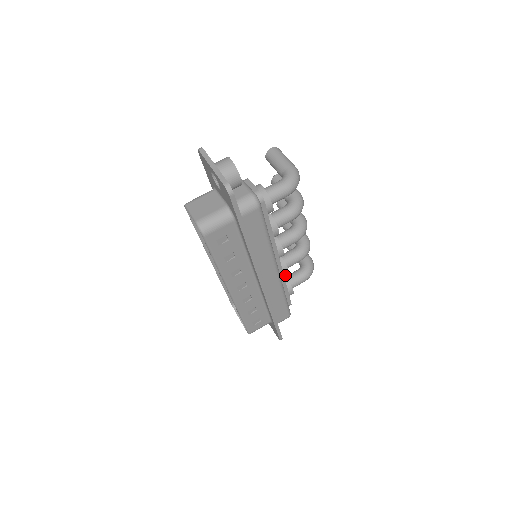
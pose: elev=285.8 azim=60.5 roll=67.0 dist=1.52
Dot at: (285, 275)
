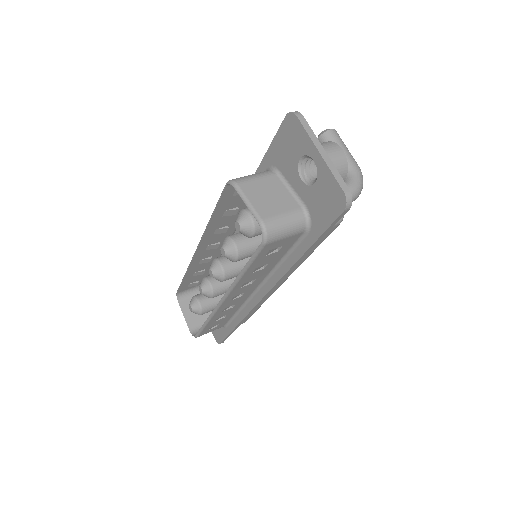
Dot at: occluded
